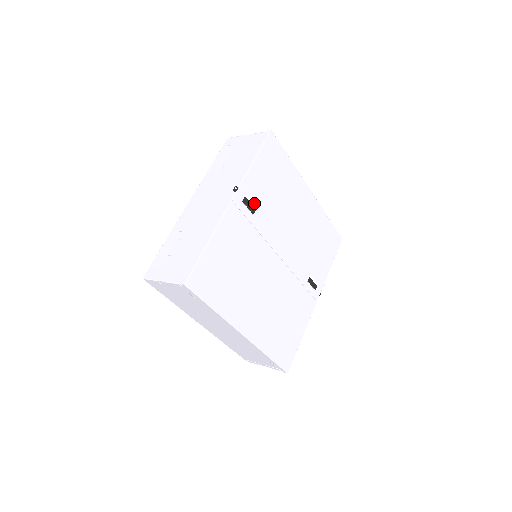
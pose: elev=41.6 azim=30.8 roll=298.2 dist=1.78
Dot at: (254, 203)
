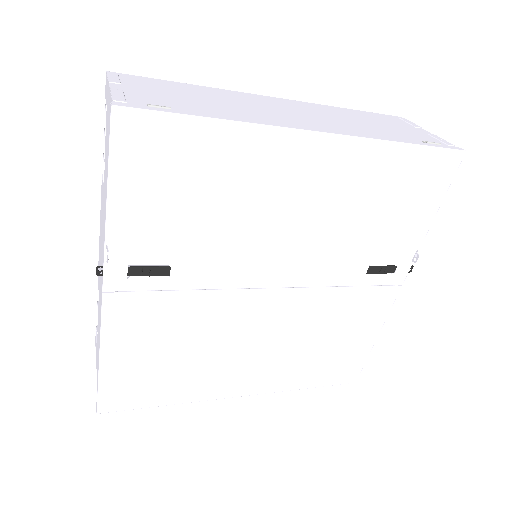
Dot at: (158, 262)
